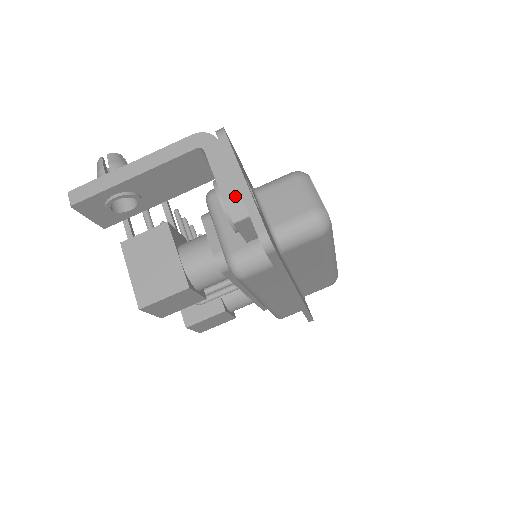
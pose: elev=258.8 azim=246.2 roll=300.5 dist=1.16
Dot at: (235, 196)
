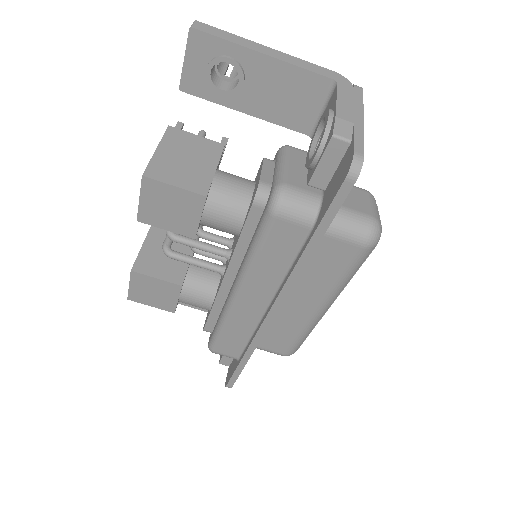
Dot at: (348, 121)
